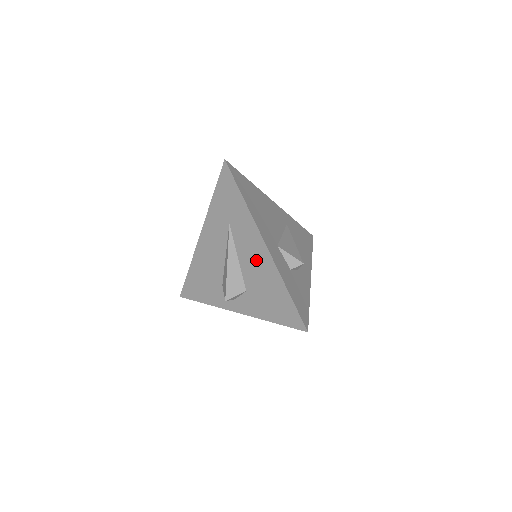
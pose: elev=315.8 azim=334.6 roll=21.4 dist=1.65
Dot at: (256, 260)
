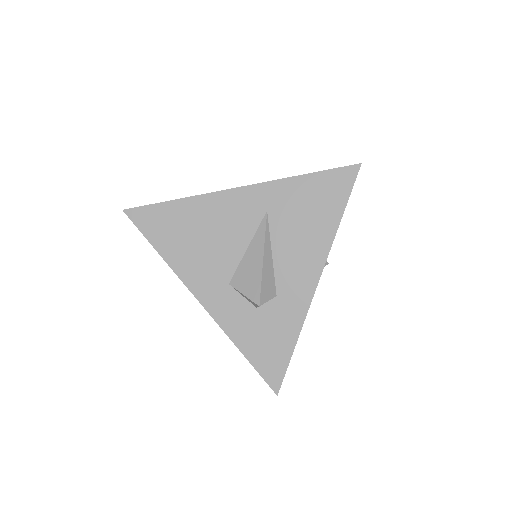
Dot at: occluded
